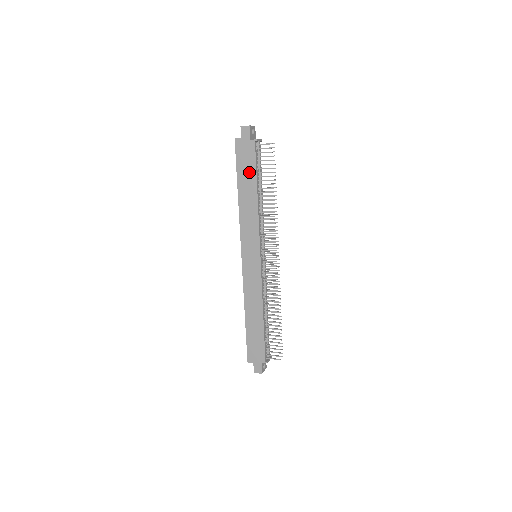
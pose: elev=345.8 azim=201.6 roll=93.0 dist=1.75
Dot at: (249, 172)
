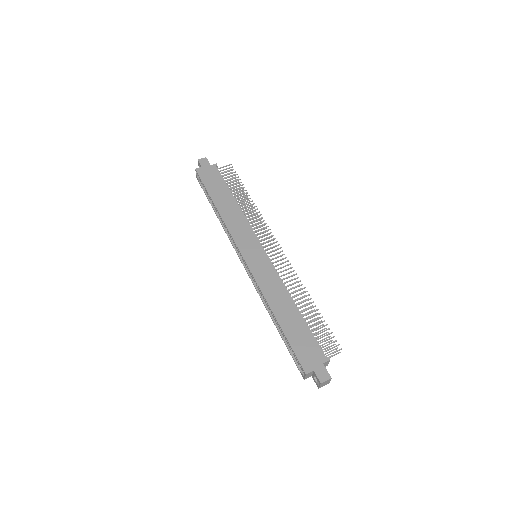
Dot at: (219, 186)
